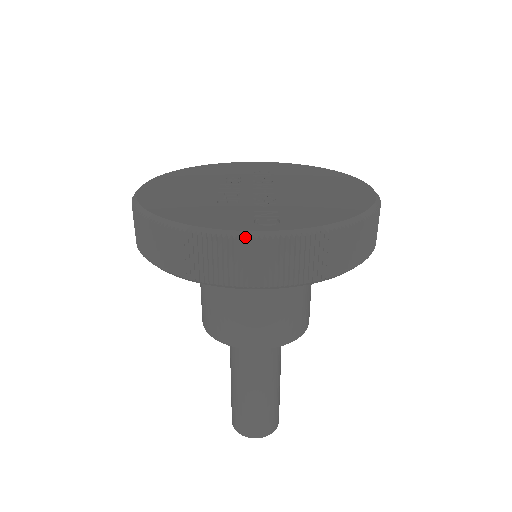
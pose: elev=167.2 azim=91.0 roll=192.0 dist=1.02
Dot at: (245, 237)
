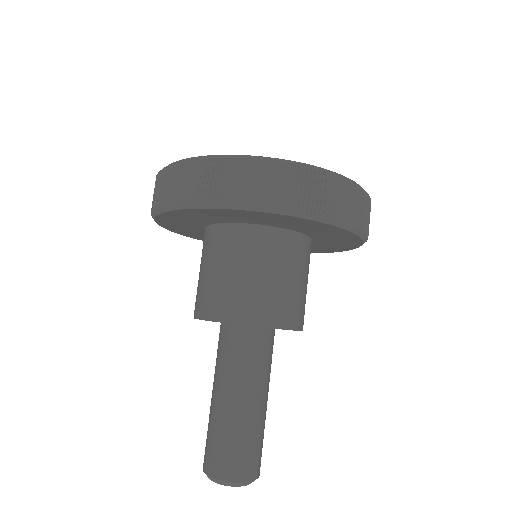
Dot at: (178, 162)
